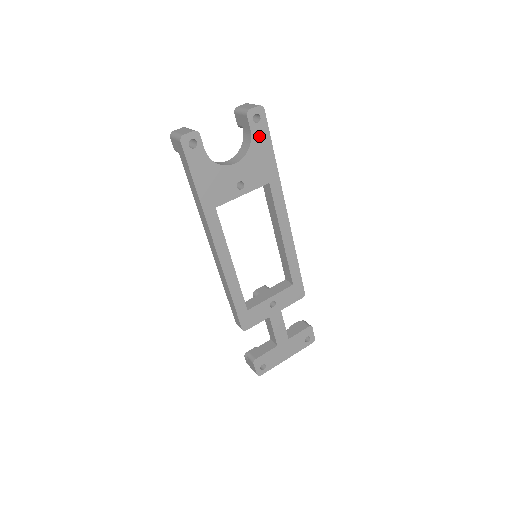
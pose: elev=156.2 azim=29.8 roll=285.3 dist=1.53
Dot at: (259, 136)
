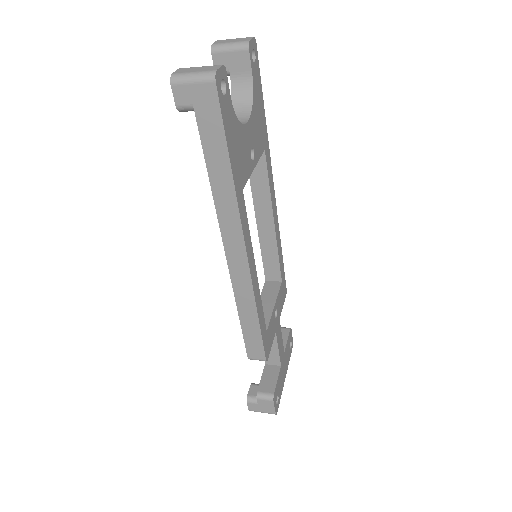
Dot at: (256, 82)
